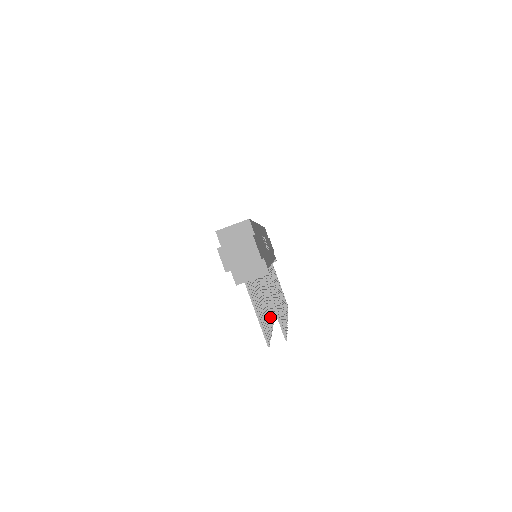
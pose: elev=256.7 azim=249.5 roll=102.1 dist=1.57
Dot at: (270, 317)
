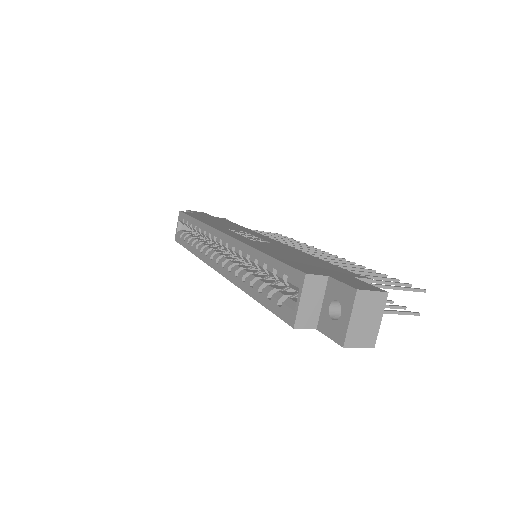
Dot at: occluded
